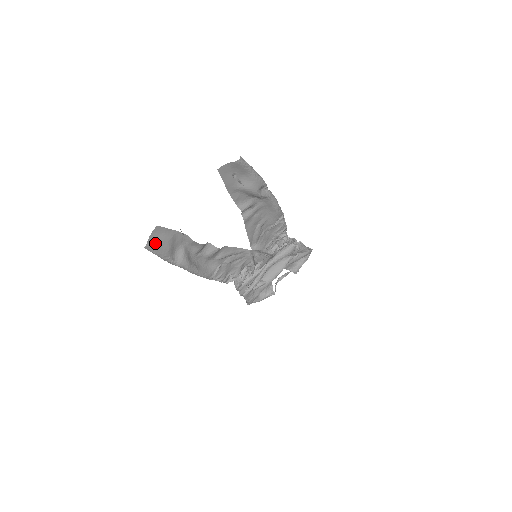
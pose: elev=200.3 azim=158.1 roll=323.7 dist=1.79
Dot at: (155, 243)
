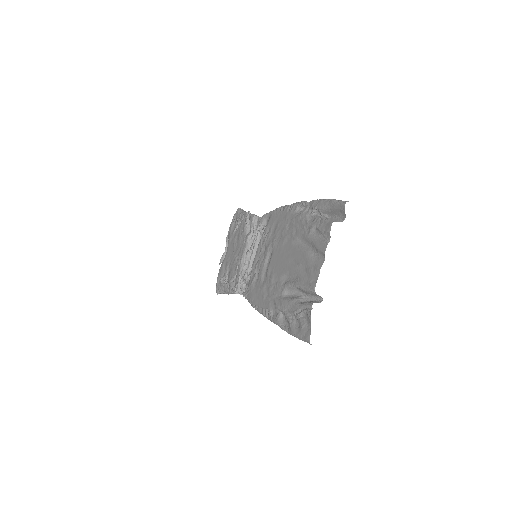
Dot at: occluded
